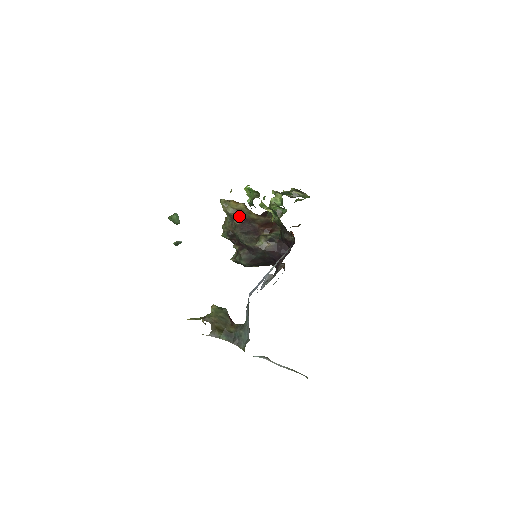
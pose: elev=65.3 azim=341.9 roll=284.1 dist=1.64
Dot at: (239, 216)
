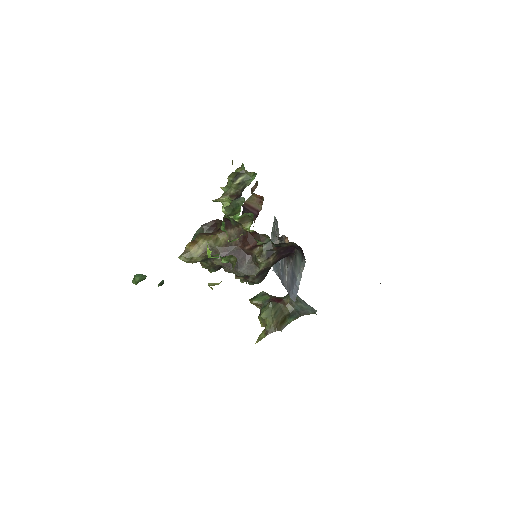
Dot at: (212, 255)
